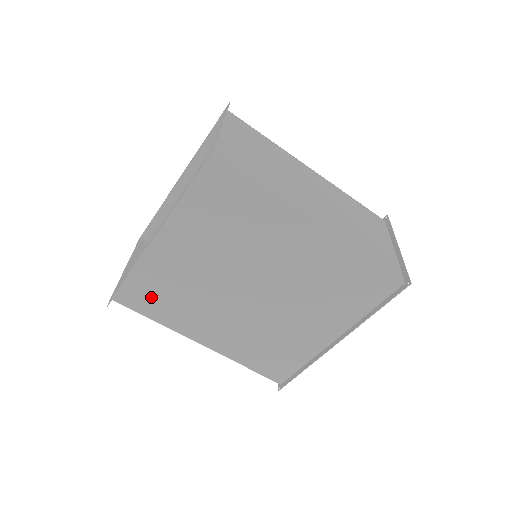
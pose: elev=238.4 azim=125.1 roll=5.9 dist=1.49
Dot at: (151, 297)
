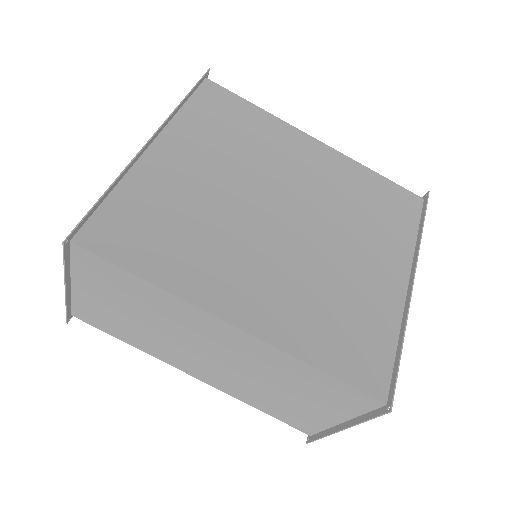
Dot at: (141, 232)
